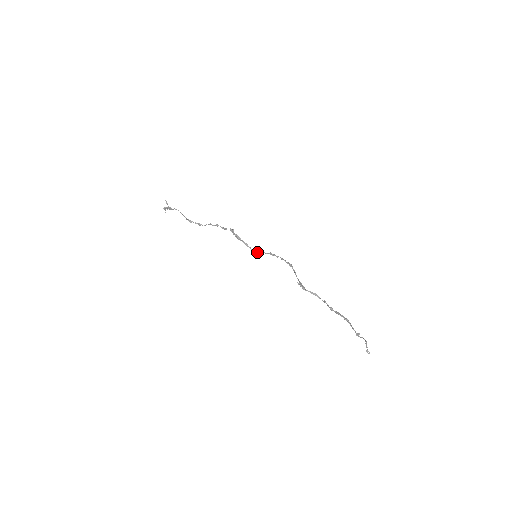
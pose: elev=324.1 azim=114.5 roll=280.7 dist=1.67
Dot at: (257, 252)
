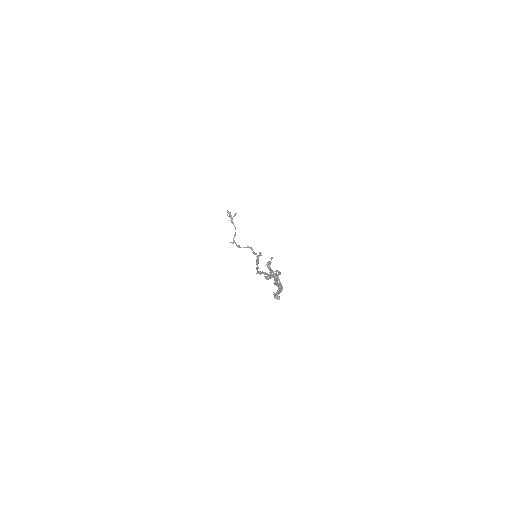
Dot at: (260, 273)
